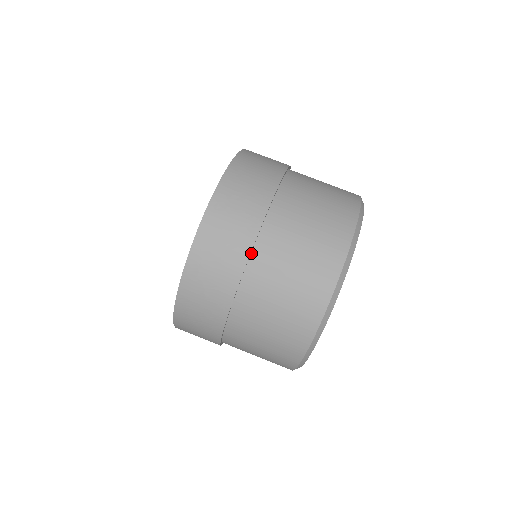
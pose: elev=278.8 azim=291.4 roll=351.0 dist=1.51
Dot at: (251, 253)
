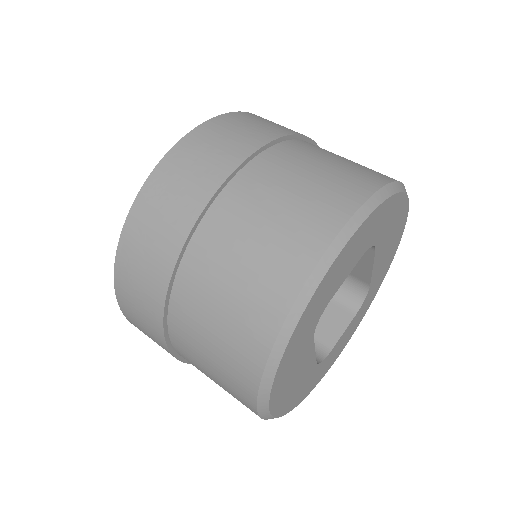
Dot at: (183, 256)
